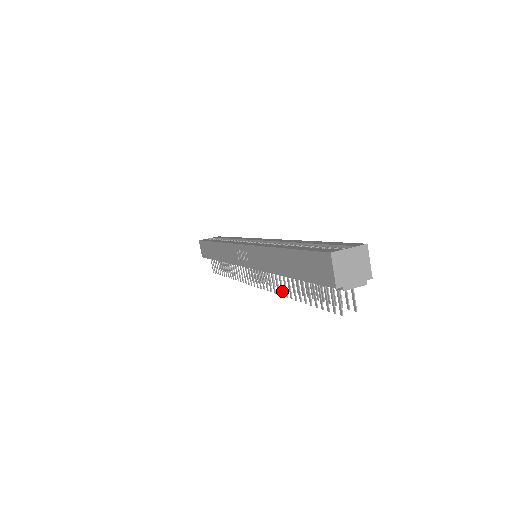
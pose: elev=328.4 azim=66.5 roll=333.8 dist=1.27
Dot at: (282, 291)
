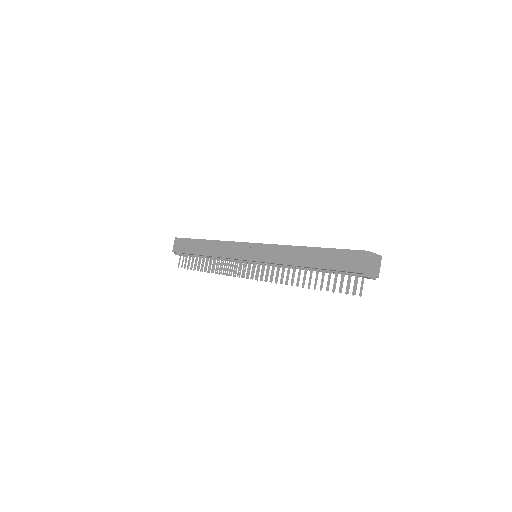
Dot at: (287, 280)
